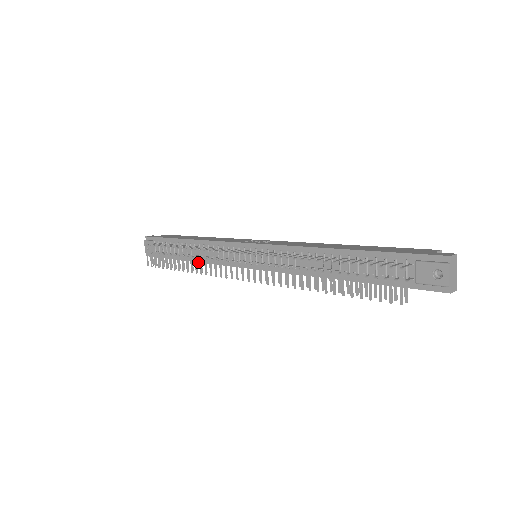
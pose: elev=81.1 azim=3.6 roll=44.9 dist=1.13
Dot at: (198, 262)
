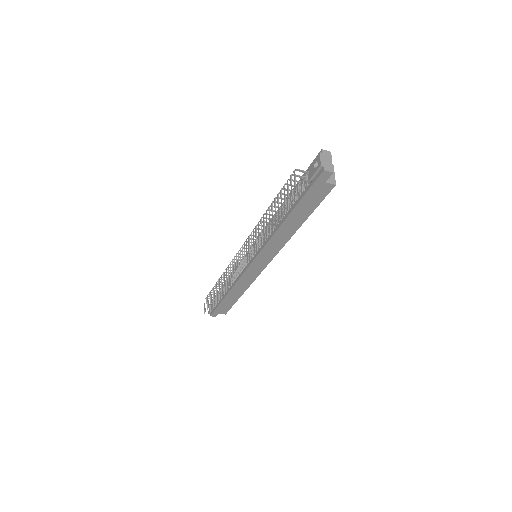
Dot at: (230, 290)
